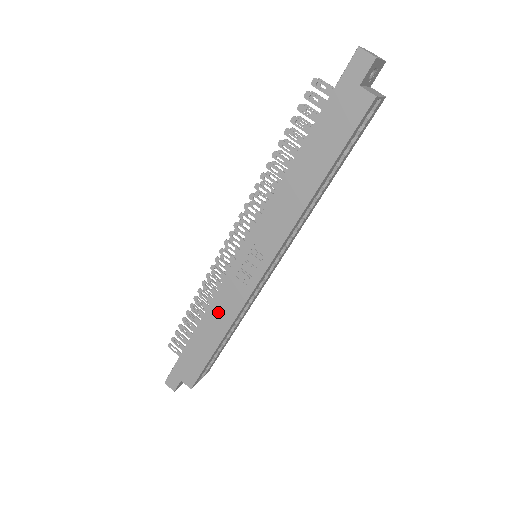
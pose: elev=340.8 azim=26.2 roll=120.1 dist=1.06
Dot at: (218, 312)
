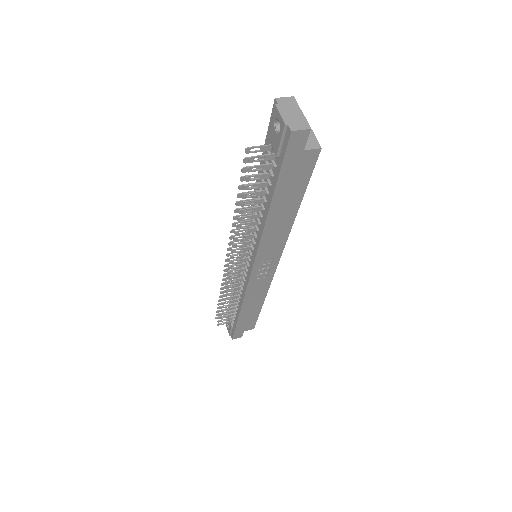
Dot at: (252, 298)
